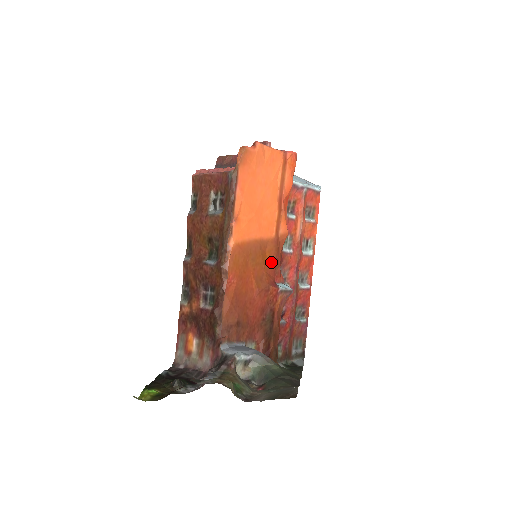
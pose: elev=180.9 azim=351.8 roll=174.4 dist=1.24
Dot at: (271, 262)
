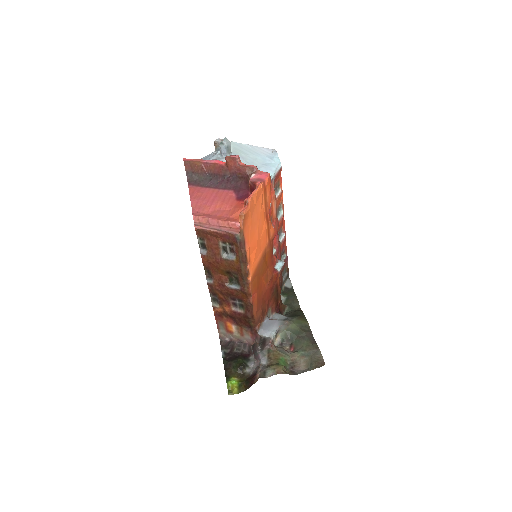
Dot at: (269, 259)
